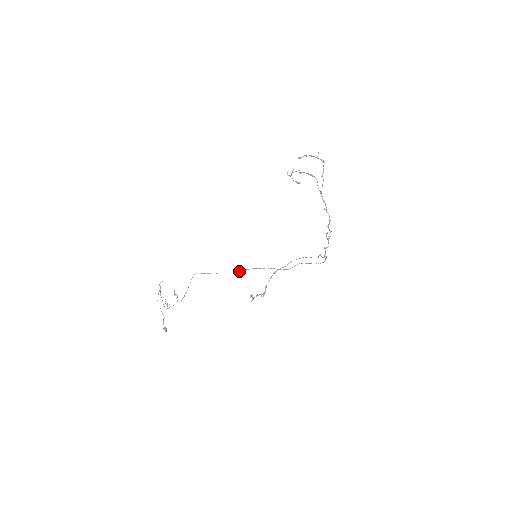
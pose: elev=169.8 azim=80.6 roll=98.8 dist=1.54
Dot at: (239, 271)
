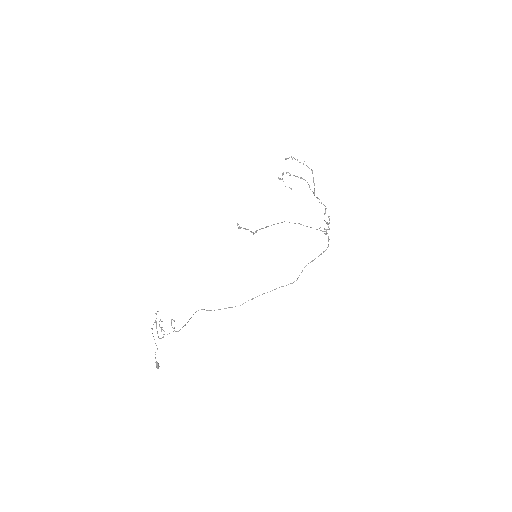
Dot at: (245, 302)
